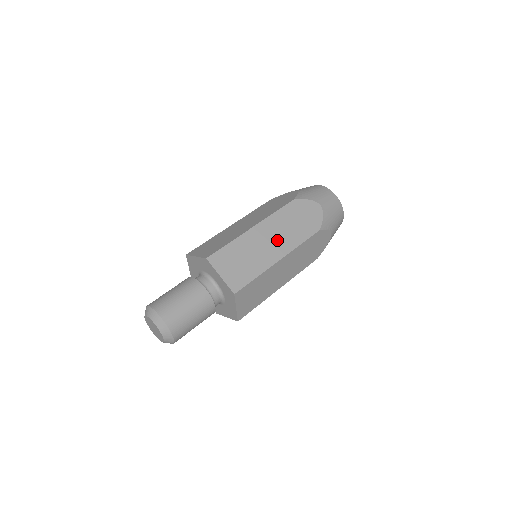
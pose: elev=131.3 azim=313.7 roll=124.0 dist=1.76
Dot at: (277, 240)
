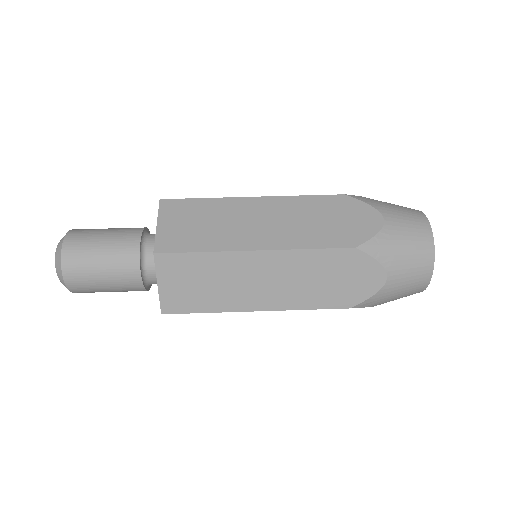
Dot at: (273, 226)
